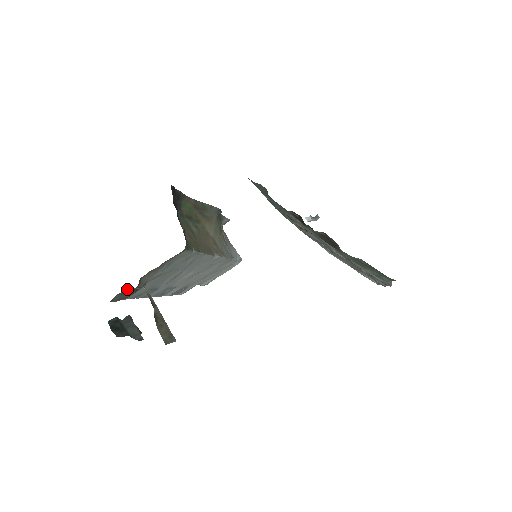
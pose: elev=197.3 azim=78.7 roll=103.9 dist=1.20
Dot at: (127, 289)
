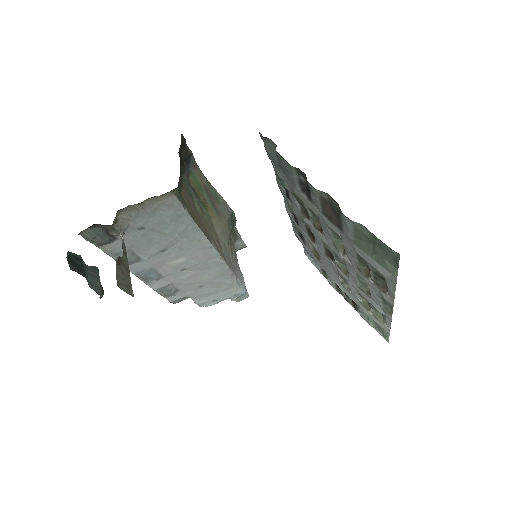
Dot at: (102, 228)
